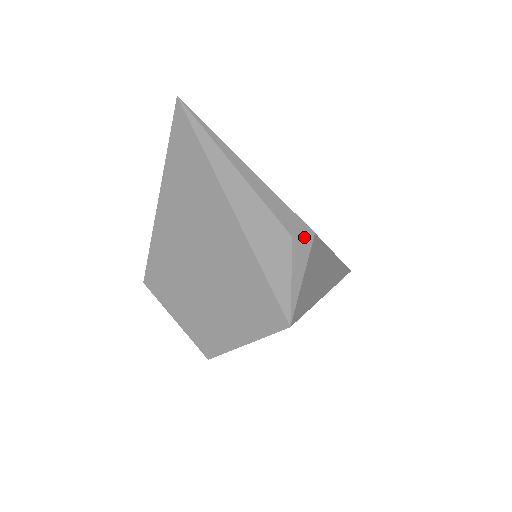
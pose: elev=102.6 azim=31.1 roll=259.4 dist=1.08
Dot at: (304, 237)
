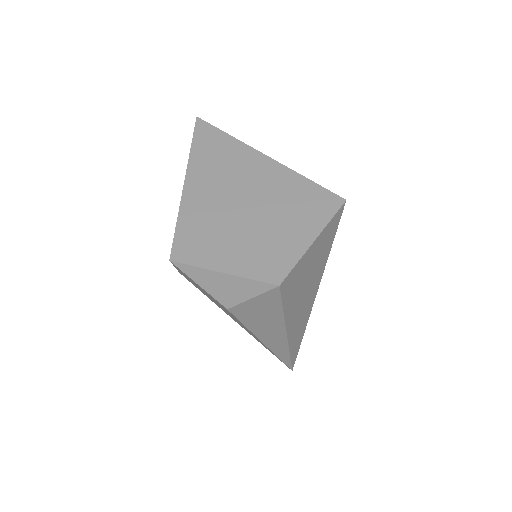
Dot at: occluded
